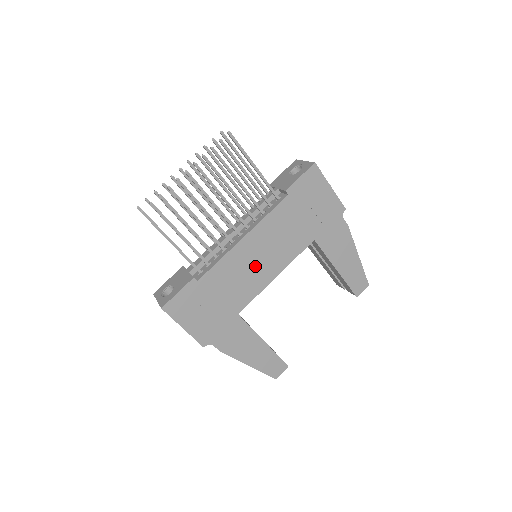
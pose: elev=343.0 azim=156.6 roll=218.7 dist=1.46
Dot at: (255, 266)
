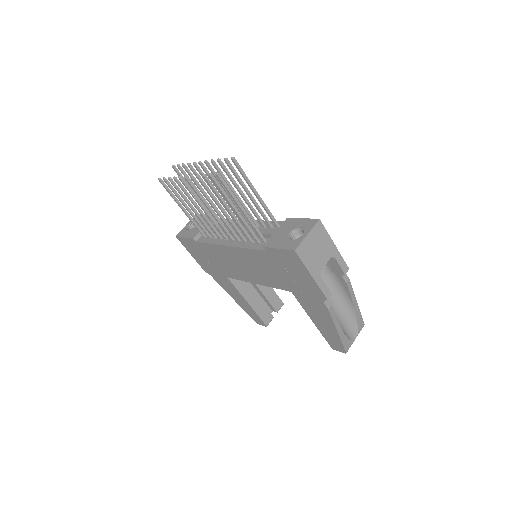
Dot at: (238, 266)
